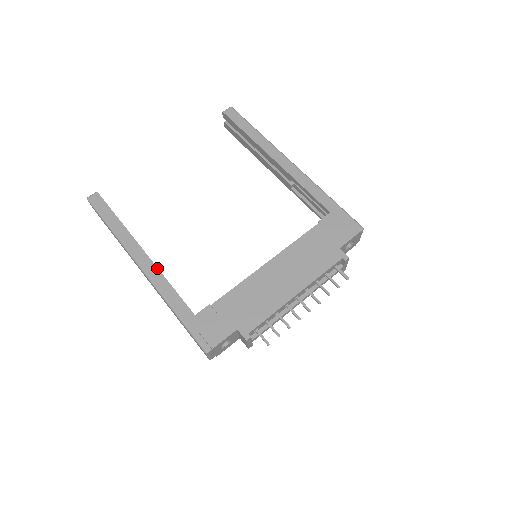
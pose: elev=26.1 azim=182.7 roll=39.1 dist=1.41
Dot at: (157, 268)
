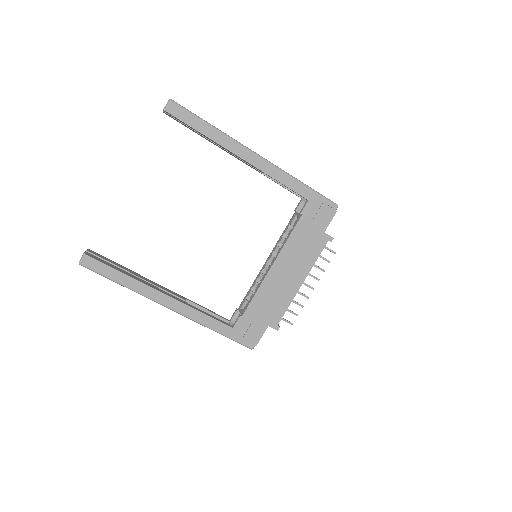
Dot at: (184, 304)
